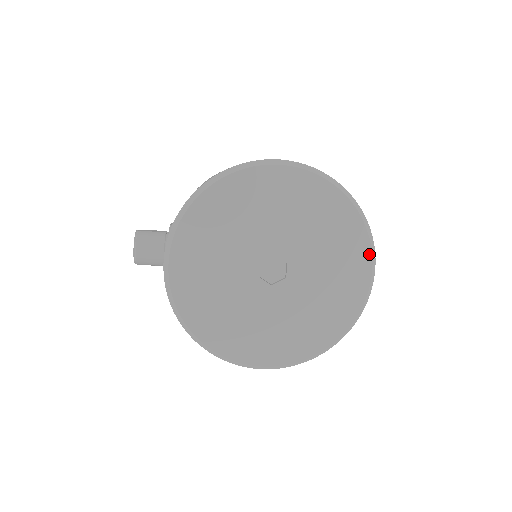
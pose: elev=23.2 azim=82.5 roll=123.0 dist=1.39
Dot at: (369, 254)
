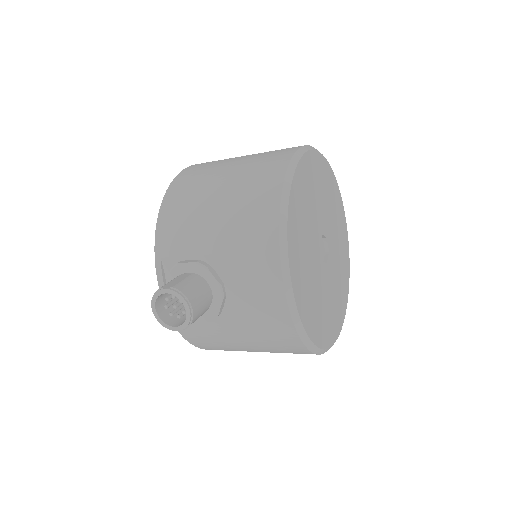
Dot at: (343, 208)
